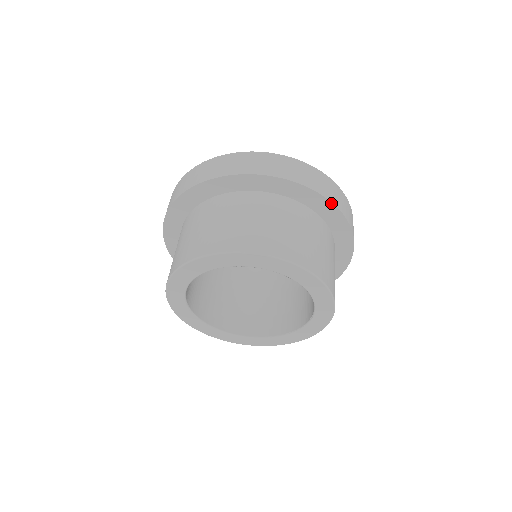
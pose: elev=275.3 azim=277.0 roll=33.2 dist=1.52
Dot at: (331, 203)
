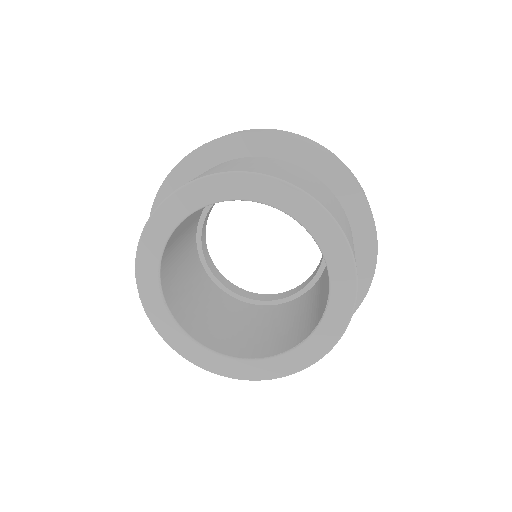
Dot at: (349, 176)
